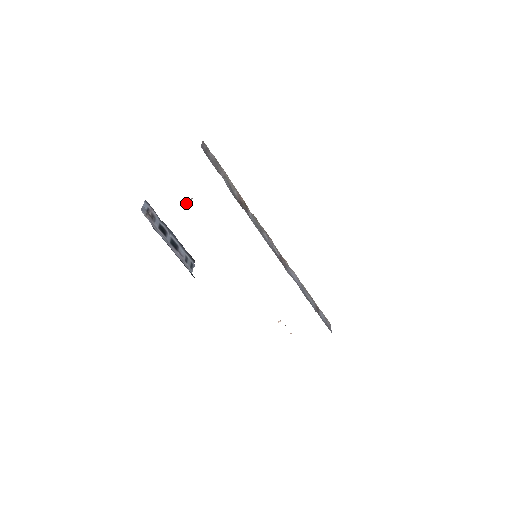
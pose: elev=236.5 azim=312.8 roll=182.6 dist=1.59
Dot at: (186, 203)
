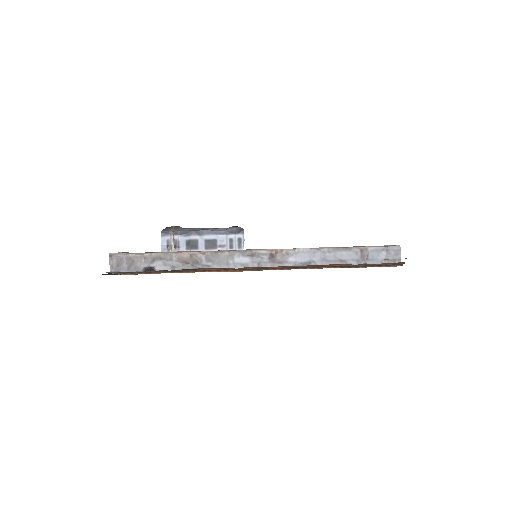
Dot at: occluded
